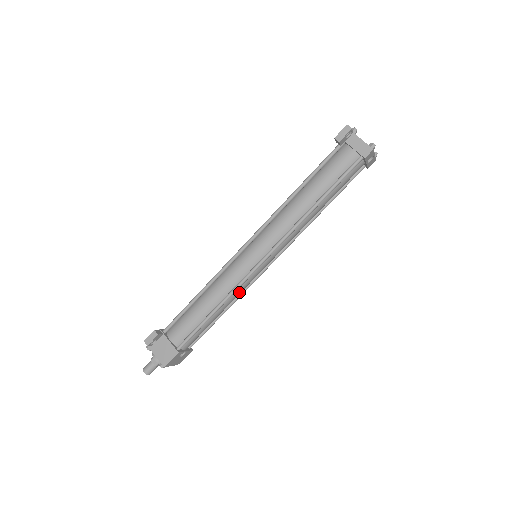
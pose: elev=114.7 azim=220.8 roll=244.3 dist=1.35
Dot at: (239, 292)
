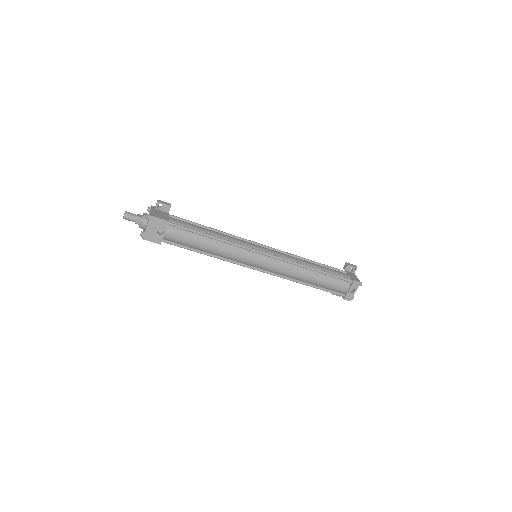
Dot at: (231, 252)
